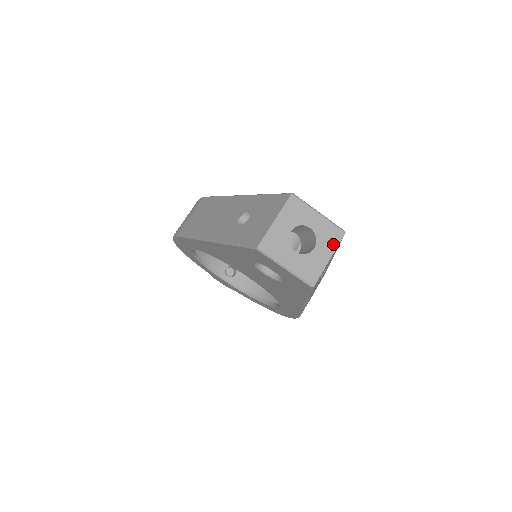
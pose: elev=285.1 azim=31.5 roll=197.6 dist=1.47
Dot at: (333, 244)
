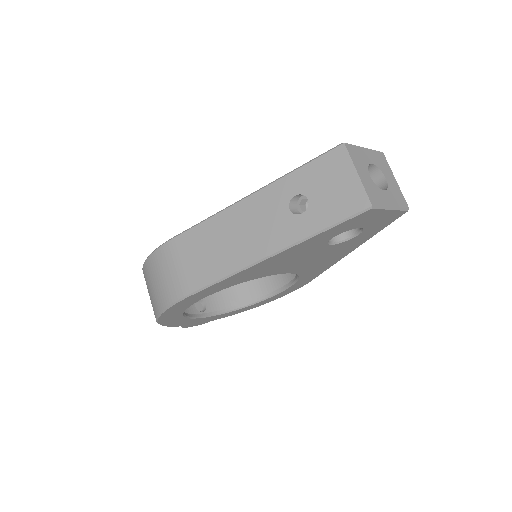
Dot at: (387, 167)
